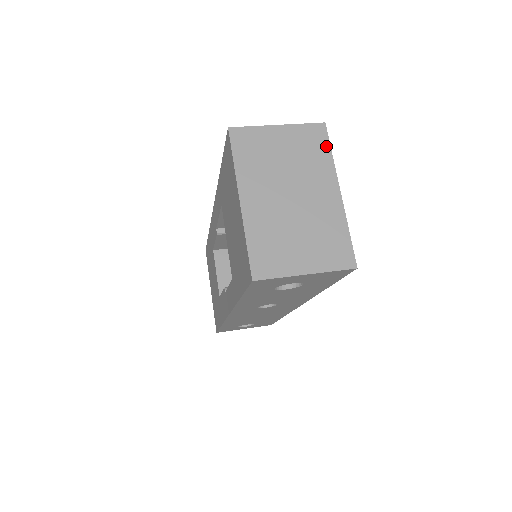
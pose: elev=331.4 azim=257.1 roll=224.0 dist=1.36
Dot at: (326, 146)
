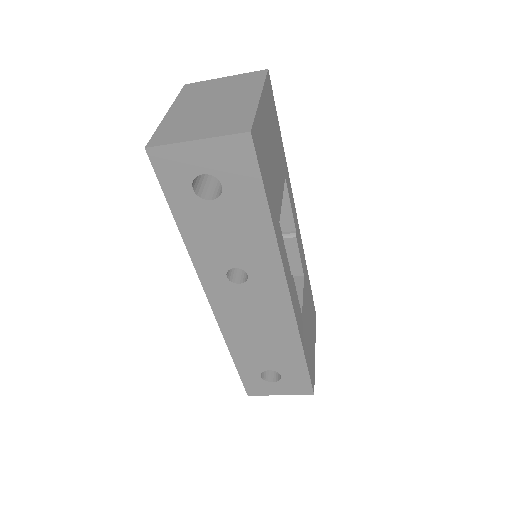
Dot at: (261, 78)
